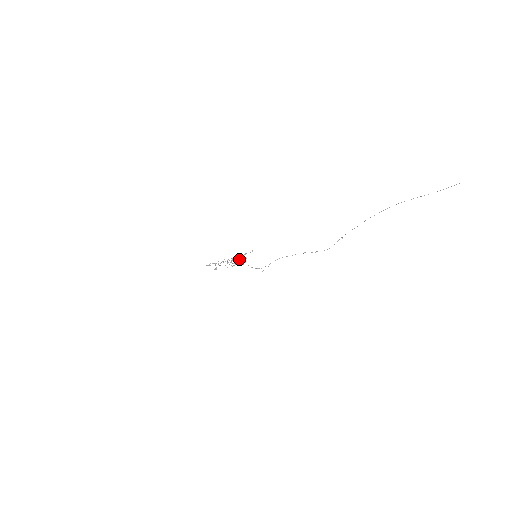
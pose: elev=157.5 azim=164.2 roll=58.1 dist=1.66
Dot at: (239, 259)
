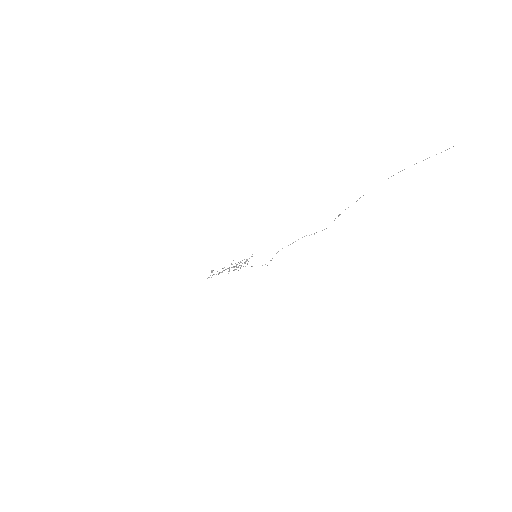
Dot at: (240, 265)
